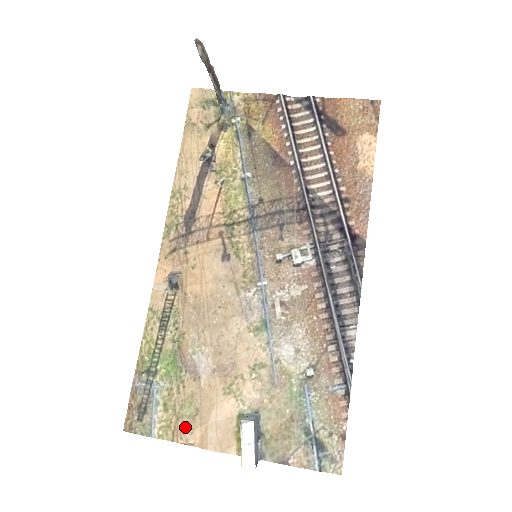
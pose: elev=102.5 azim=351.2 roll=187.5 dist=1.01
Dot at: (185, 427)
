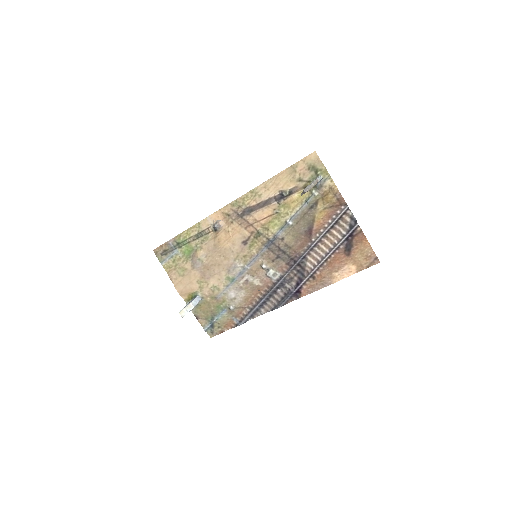
Dot at: (175, 275)
